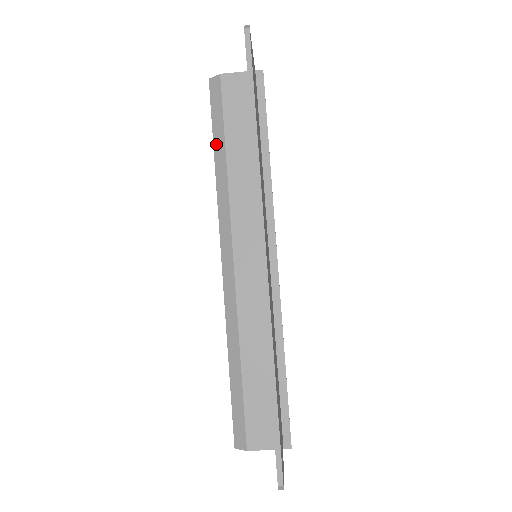
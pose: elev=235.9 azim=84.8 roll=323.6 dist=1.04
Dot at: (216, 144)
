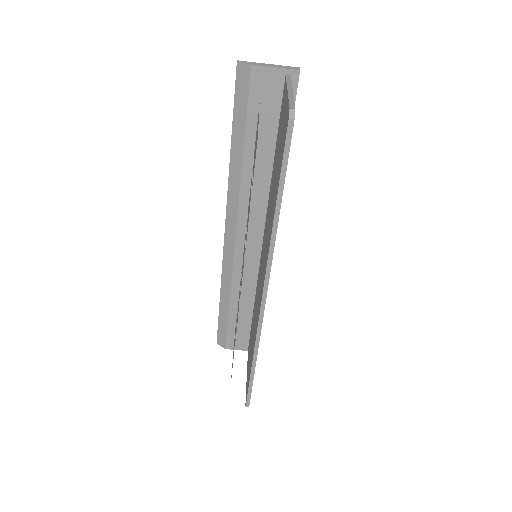
Dot at: (235, 136)
